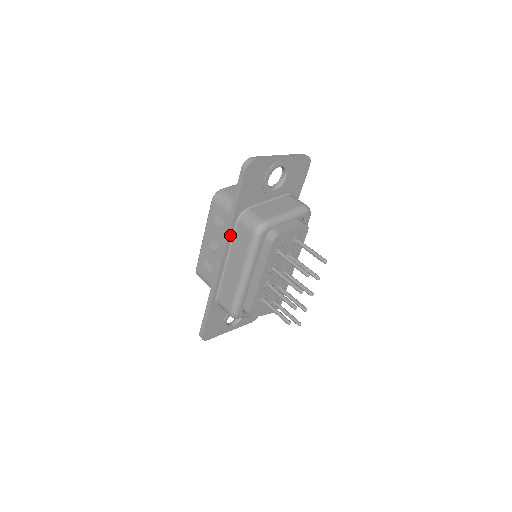
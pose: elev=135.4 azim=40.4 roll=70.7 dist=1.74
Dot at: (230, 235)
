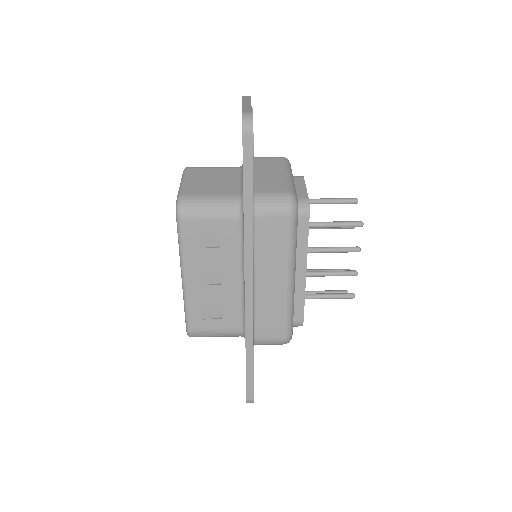
Dot at: (252, 241)
